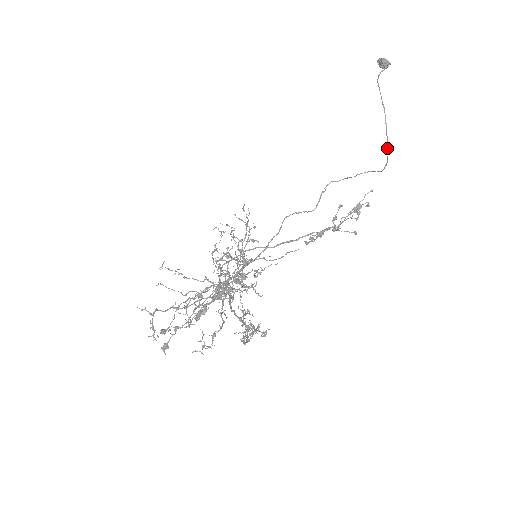
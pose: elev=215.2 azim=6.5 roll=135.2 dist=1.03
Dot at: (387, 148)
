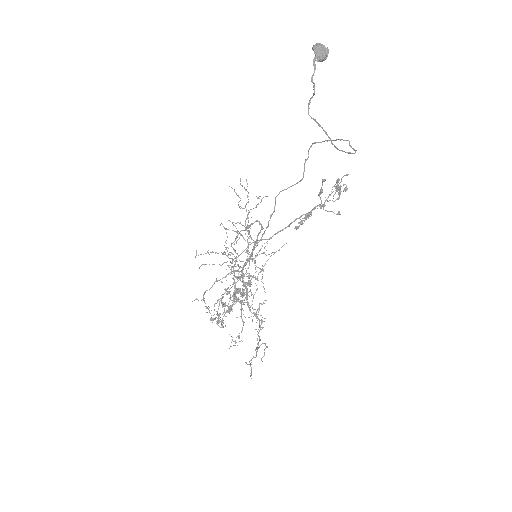
Dot at: occluded
